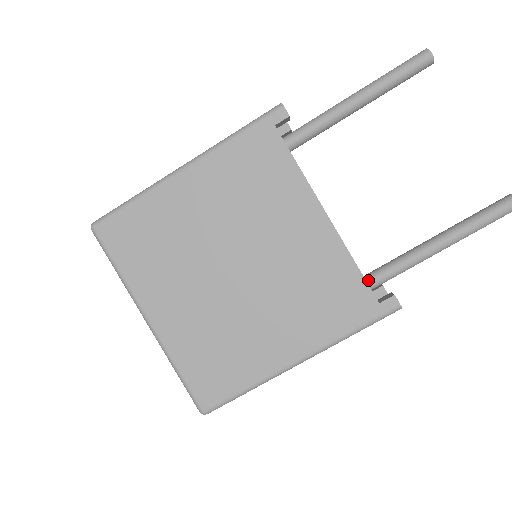
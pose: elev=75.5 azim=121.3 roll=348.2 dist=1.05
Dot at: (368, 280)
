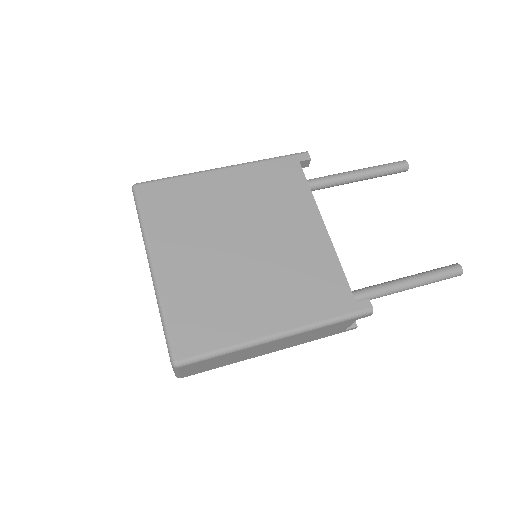
Dot at: occluded
